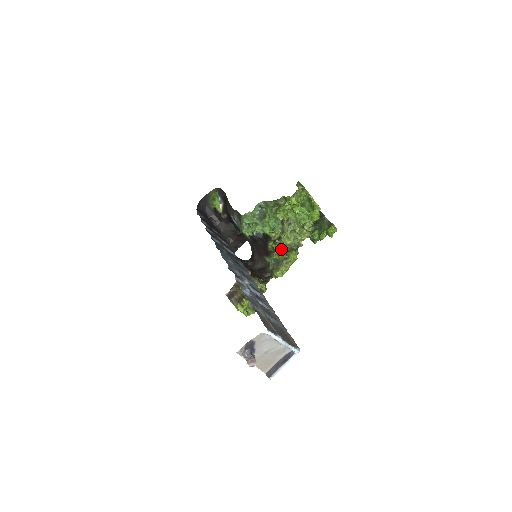
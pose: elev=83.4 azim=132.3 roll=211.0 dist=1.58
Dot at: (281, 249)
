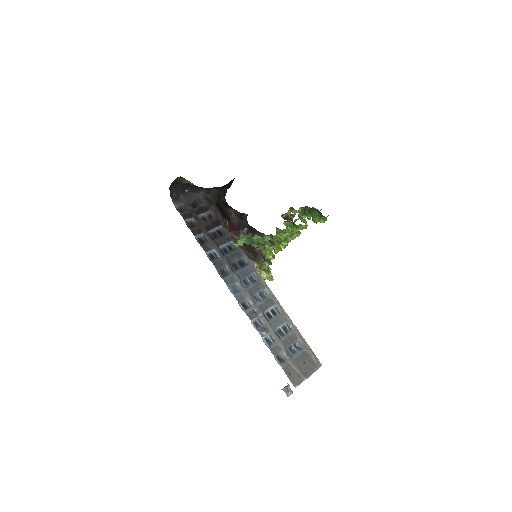
Dot at: occluded
